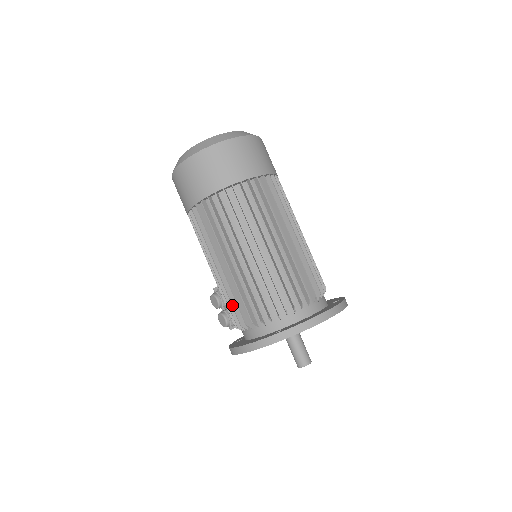
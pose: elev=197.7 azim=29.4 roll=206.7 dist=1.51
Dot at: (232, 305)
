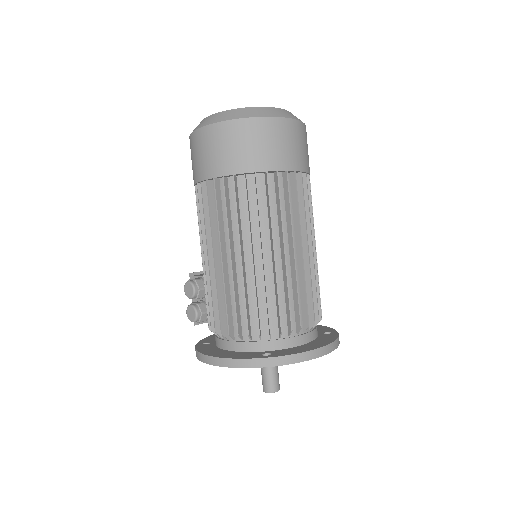
Dot at: (219, 306)
